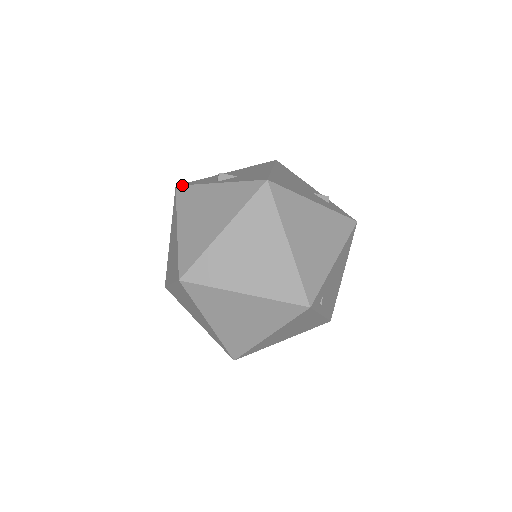
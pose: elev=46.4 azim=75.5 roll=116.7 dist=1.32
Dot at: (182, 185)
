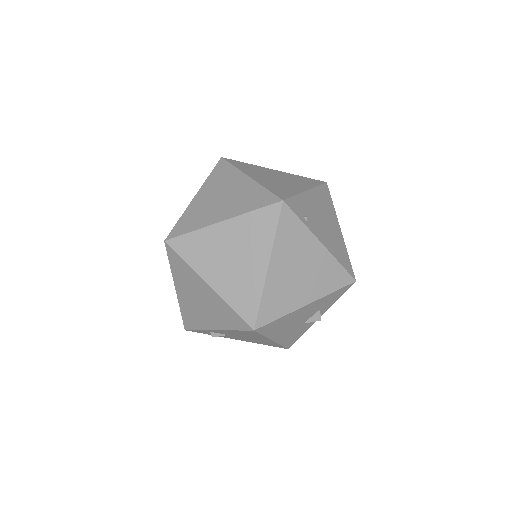
Dot at: occluded
